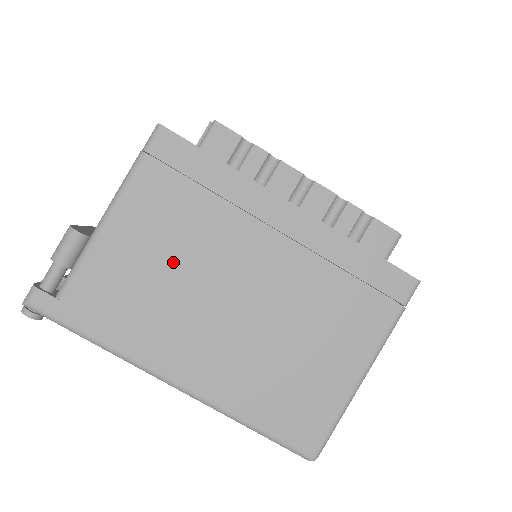
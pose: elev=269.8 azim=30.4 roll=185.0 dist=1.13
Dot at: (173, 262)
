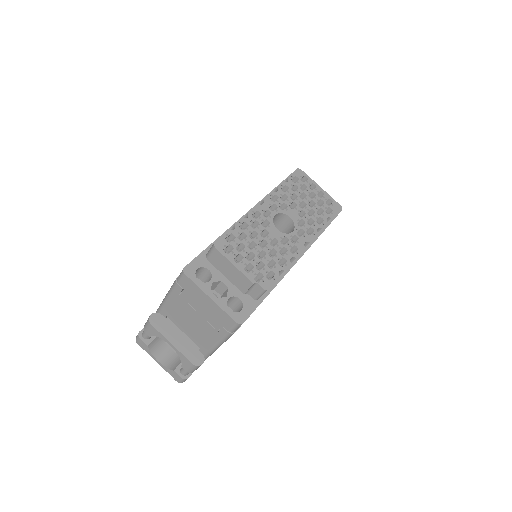
Dot at: occluded
